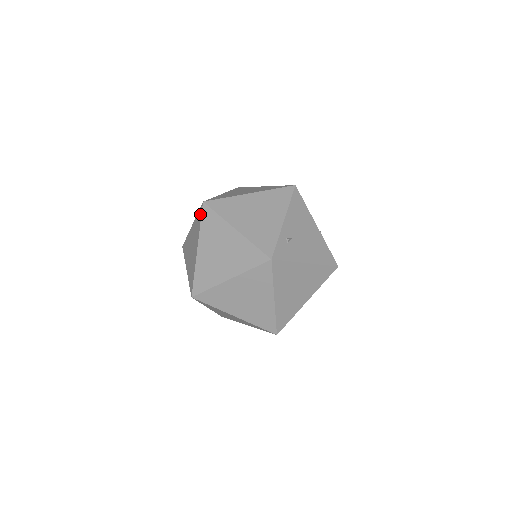
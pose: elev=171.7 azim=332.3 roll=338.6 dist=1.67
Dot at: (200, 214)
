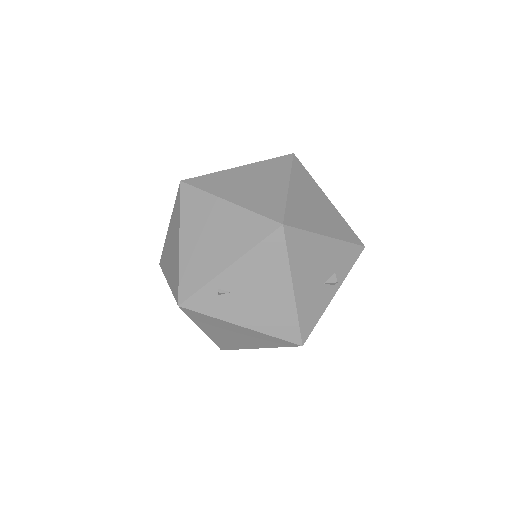
Dot at: occluded
